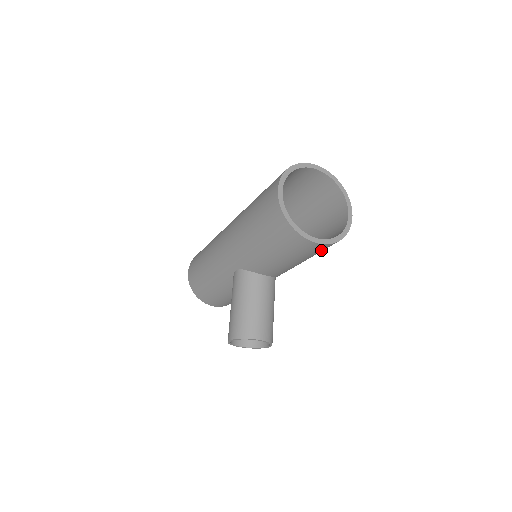
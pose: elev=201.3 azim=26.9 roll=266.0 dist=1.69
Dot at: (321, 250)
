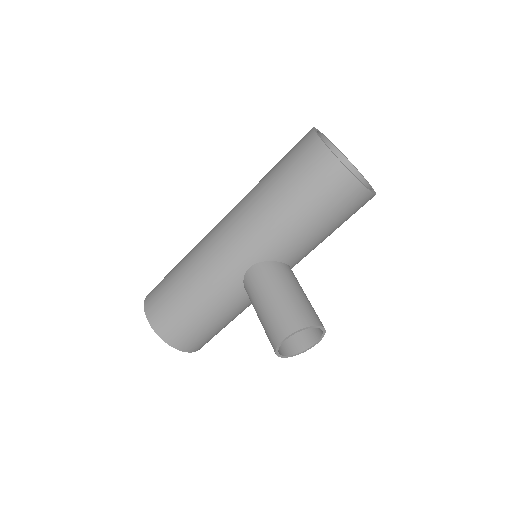
Dot at: (358, 209)
